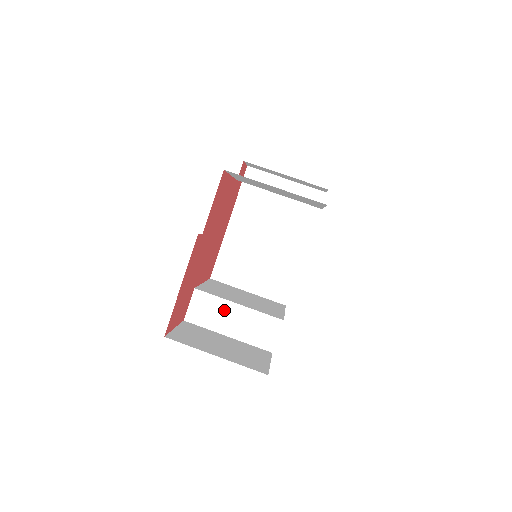
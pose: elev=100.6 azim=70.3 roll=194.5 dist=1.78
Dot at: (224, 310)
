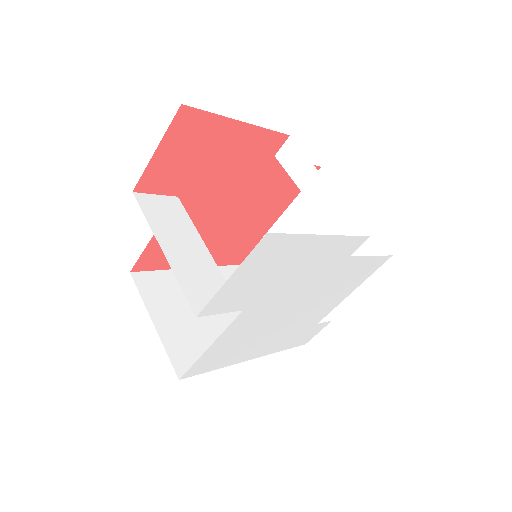
Dot at: (187, 235)
